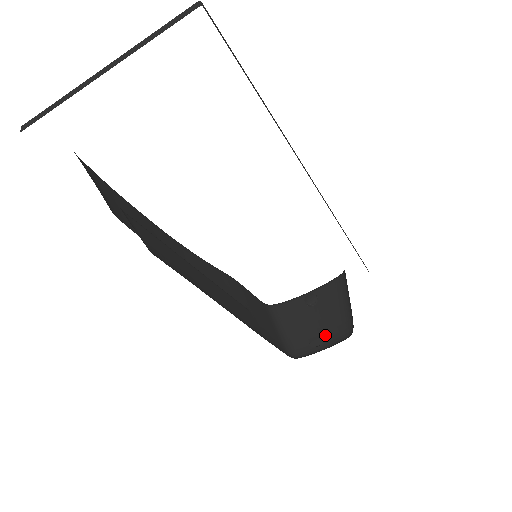
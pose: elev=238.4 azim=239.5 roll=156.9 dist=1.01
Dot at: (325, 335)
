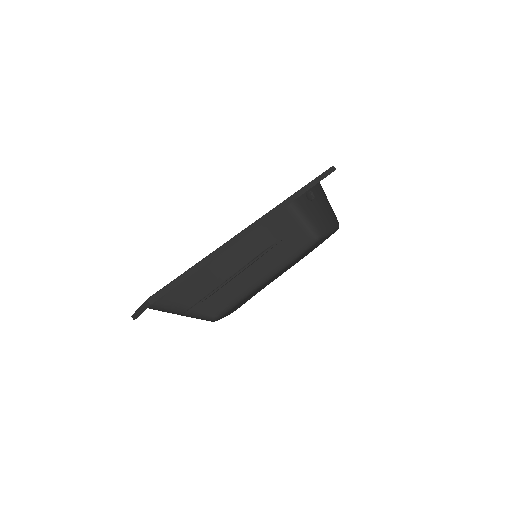
Dot at: (328, 221)
